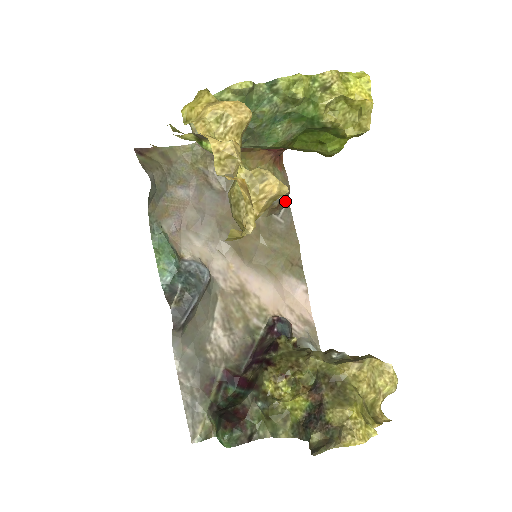
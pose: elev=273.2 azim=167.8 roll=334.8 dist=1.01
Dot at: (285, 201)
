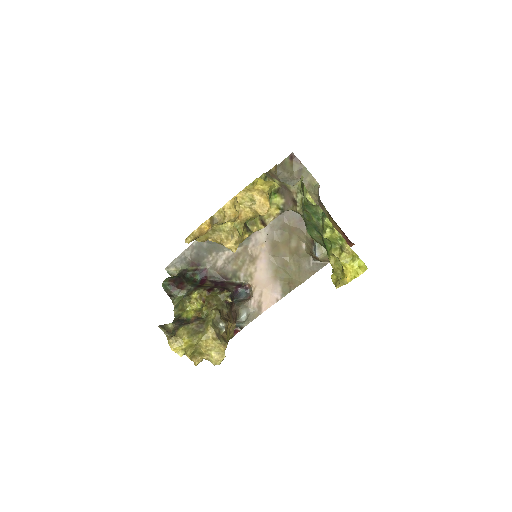
Dot at: (321, 260)
